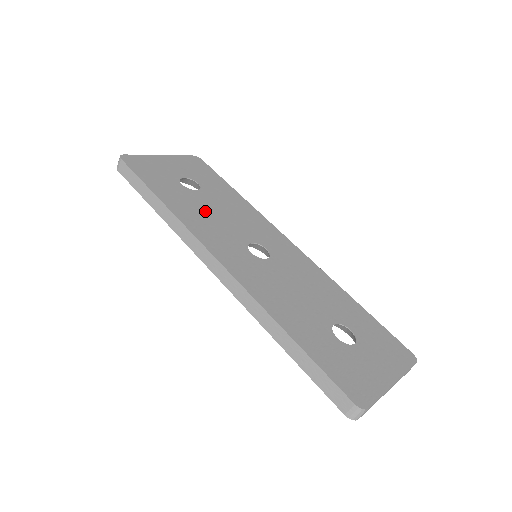
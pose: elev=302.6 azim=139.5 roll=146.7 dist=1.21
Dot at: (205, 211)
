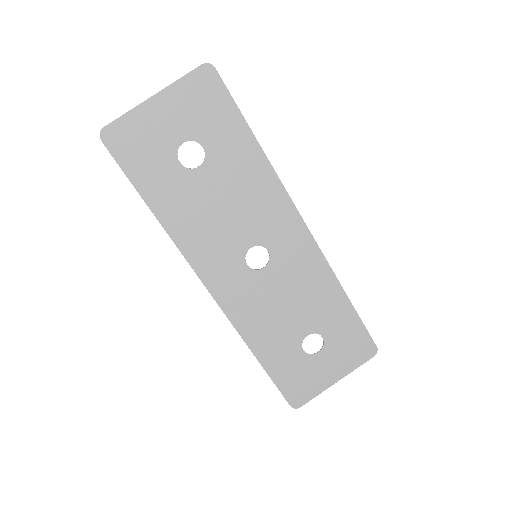
Dot at: (204, 210)
